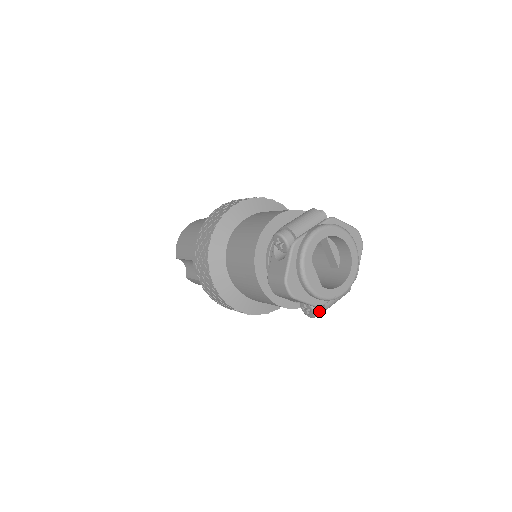
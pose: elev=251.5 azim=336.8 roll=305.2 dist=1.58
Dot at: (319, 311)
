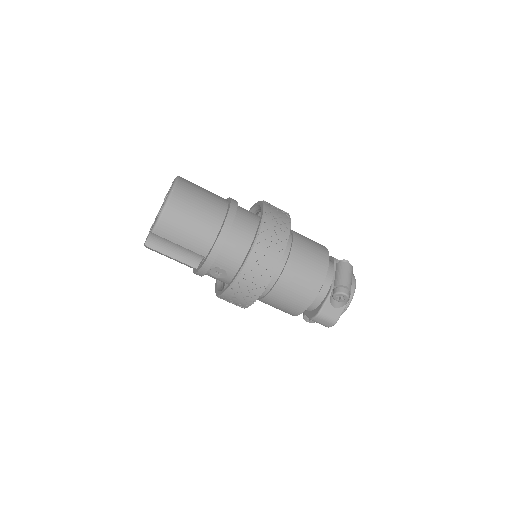
Dot at: occluded
